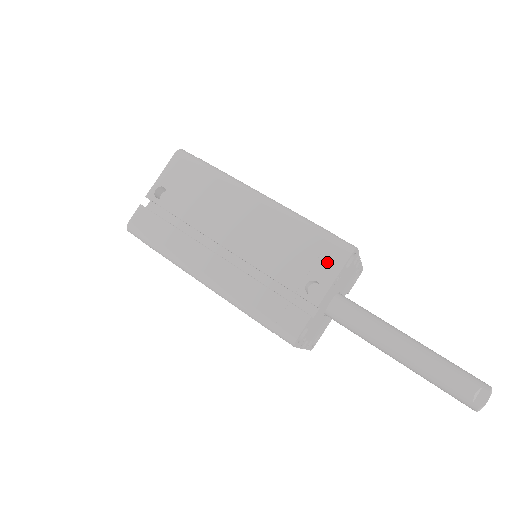
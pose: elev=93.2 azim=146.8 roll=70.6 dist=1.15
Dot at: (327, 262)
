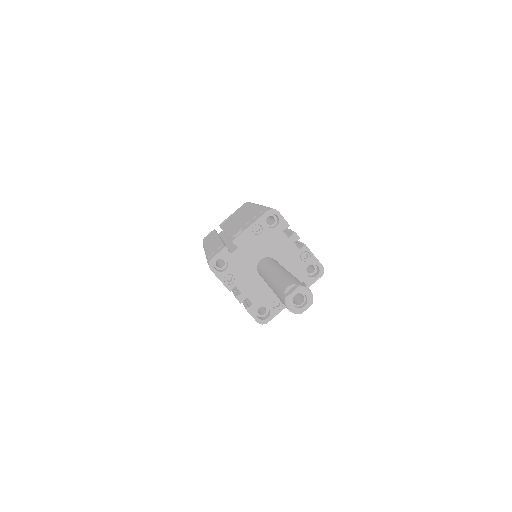
Dot at: (255, 219)
